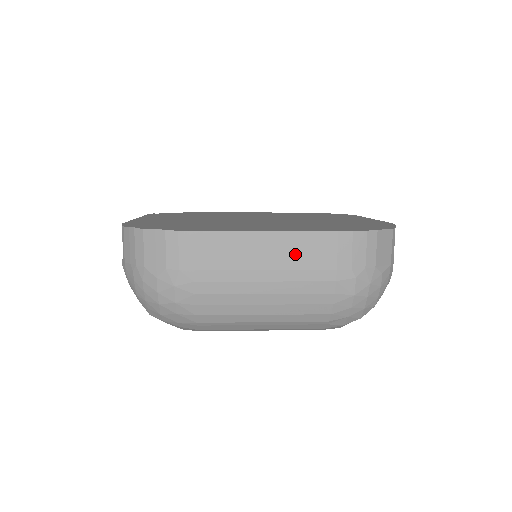
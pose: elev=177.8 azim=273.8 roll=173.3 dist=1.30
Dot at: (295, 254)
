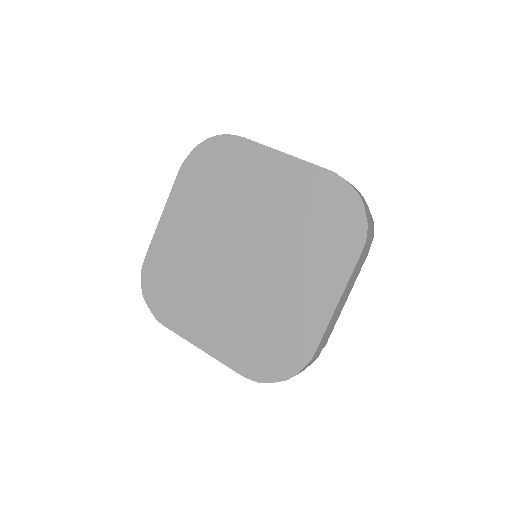
Dot at: occluded
